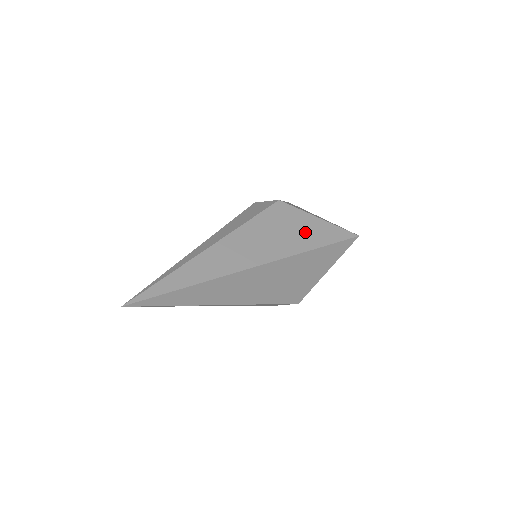
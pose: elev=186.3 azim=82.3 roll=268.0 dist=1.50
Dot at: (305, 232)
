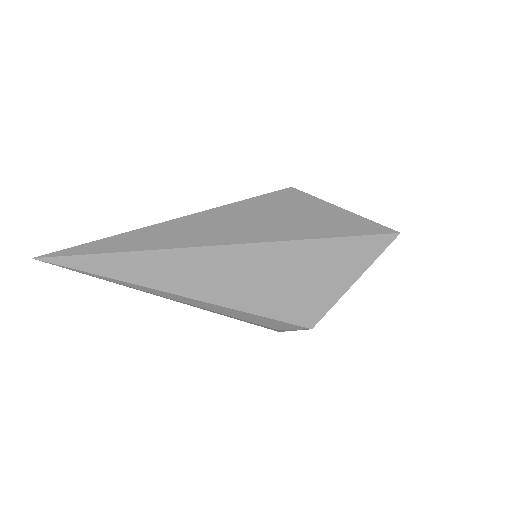
Dot at: (316, 220)
